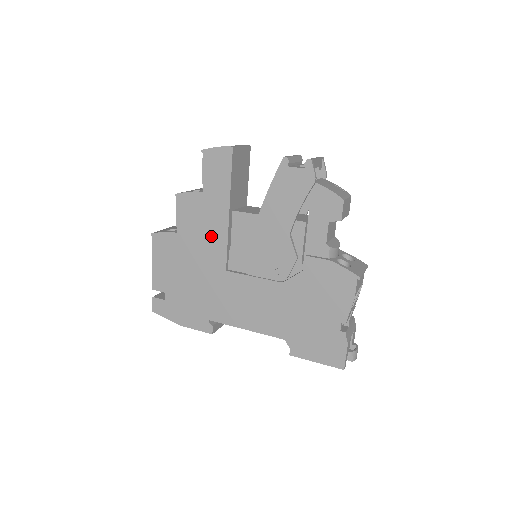
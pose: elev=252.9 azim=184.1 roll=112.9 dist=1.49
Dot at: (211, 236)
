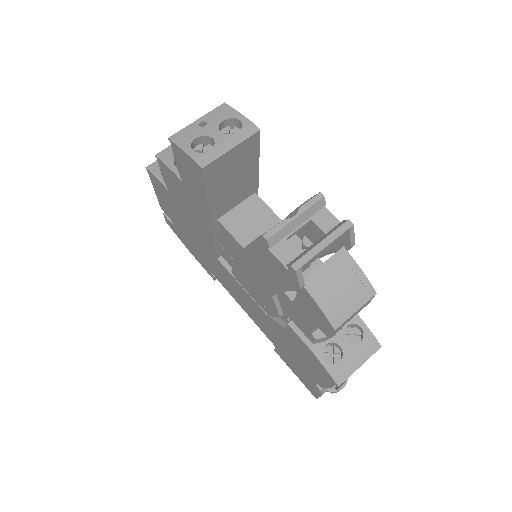
Dot at: (198, 223)
